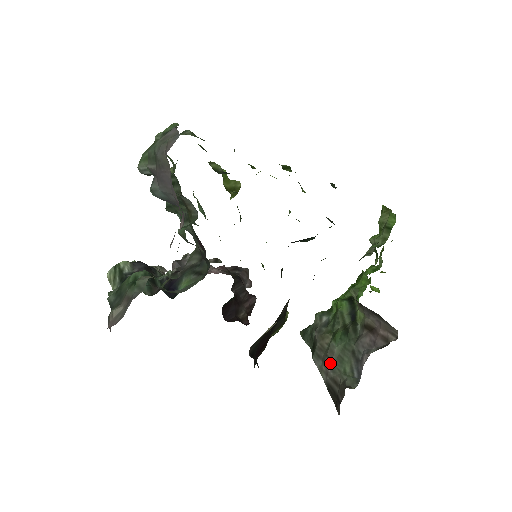
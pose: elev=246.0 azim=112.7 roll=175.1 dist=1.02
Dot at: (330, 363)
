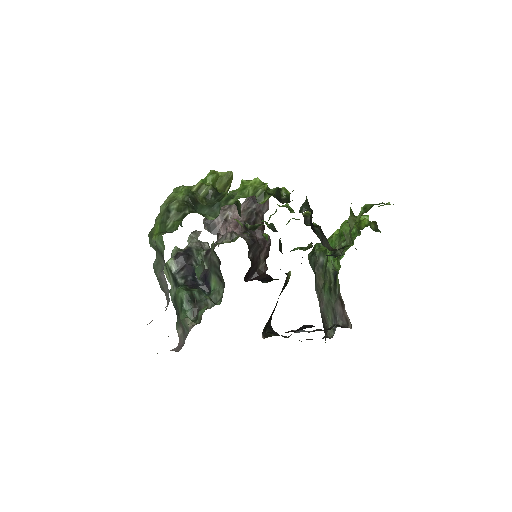
Dot at: (322, 304)
